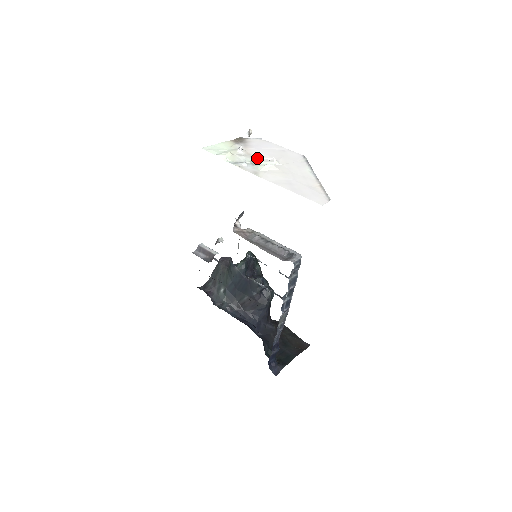
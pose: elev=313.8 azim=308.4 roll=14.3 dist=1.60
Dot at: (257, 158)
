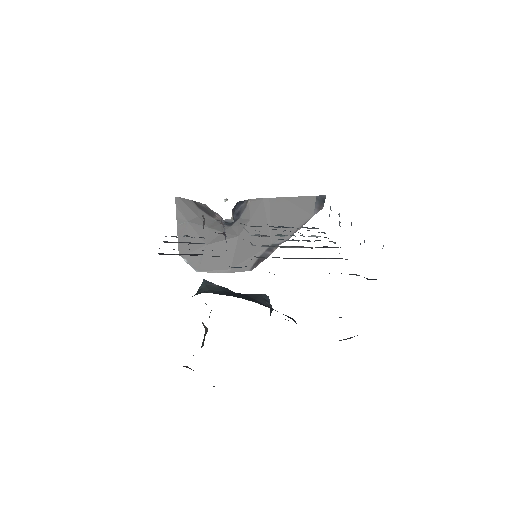
Dot at: occluded
